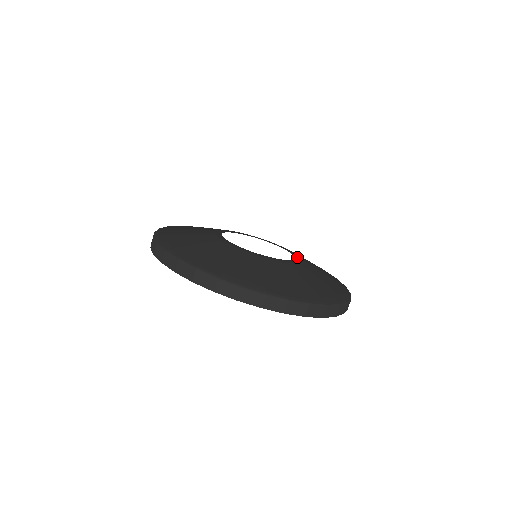
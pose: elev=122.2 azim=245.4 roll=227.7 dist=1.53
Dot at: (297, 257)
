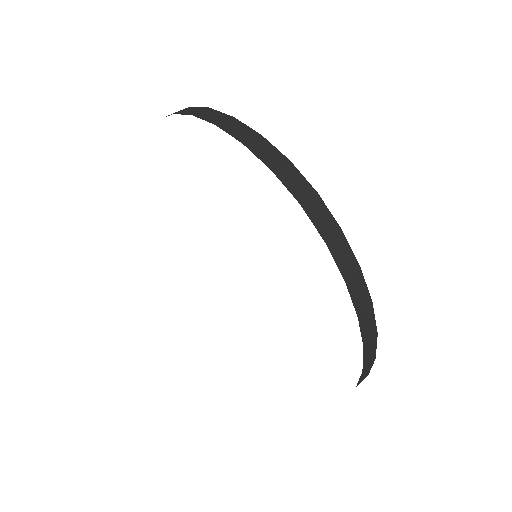
Dot at: occluded
